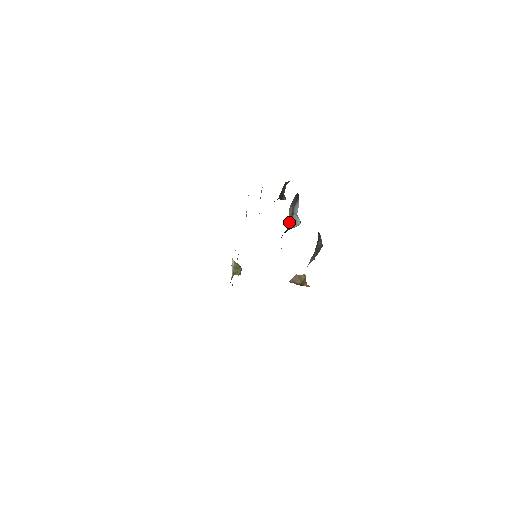
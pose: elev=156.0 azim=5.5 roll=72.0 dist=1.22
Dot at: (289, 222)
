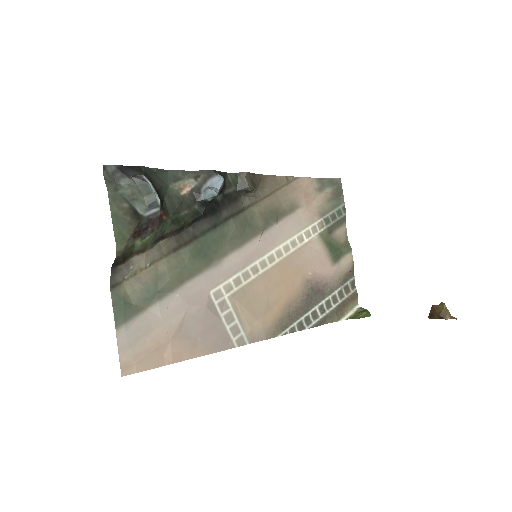
Dot at: (184, 190)
